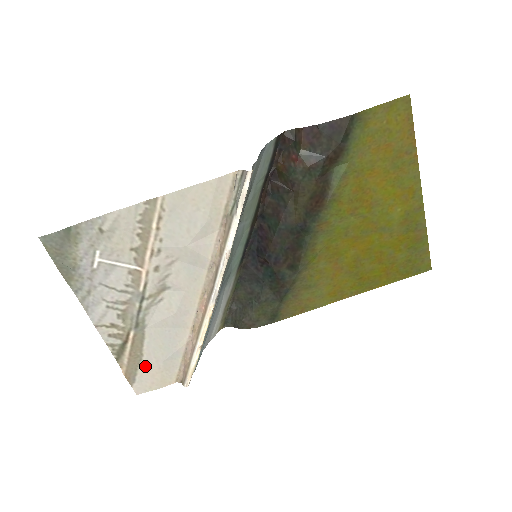
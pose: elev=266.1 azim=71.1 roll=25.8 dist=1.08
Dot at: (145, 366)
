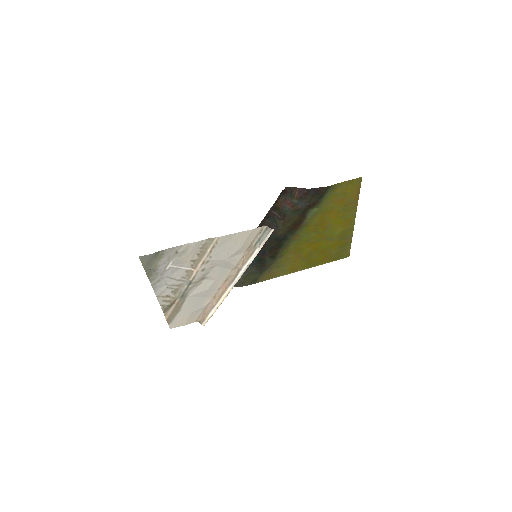
Dot at: (180, 315)
